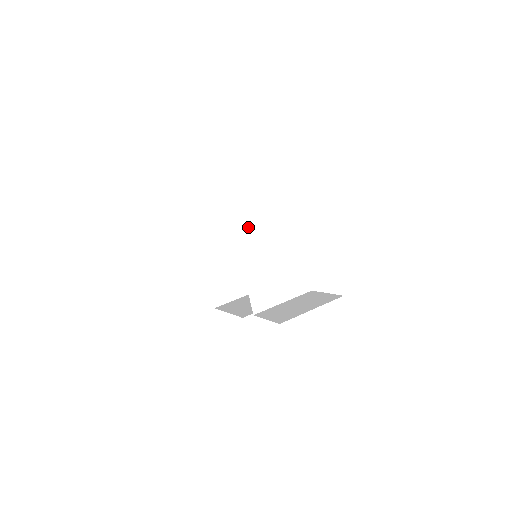
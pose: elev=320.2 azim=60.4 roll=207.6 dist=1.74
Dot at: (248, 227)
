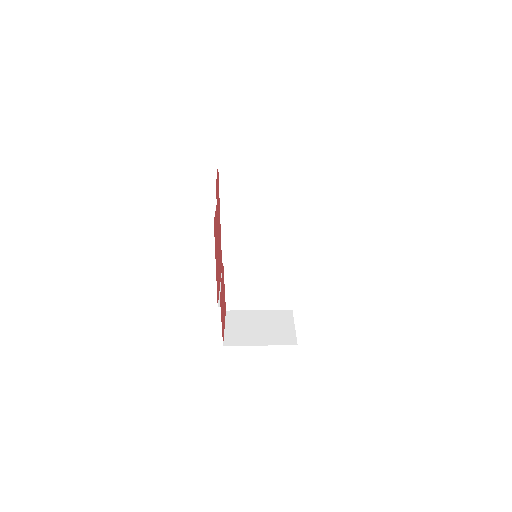
Dot at: (281, 208)
